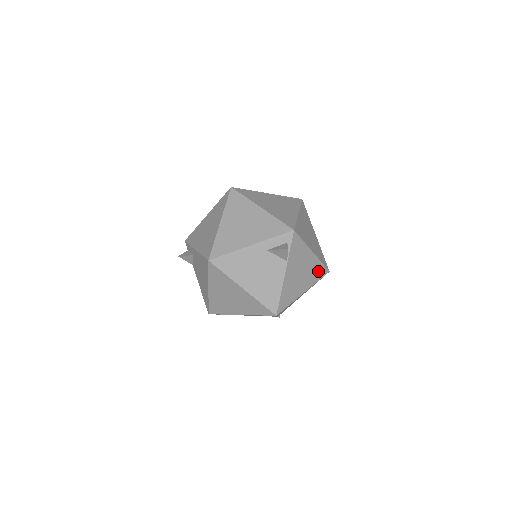
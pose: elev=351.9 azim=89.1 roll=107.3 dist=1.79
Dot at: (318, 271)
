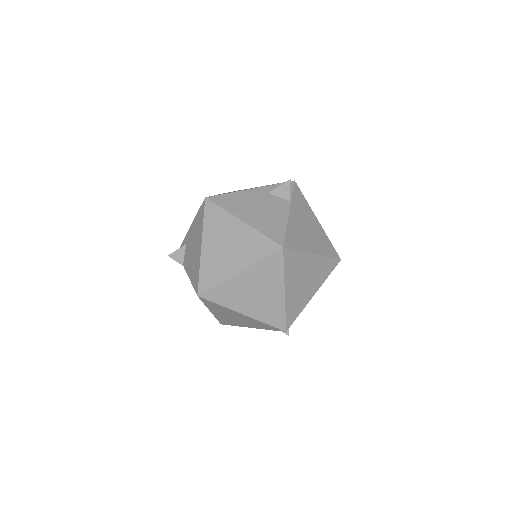
Dot at: (327, 246)
